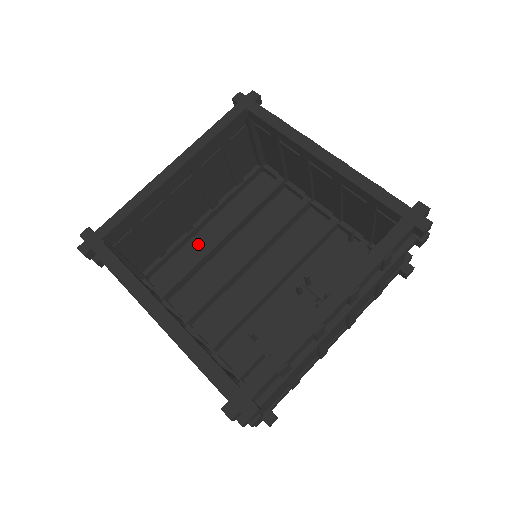
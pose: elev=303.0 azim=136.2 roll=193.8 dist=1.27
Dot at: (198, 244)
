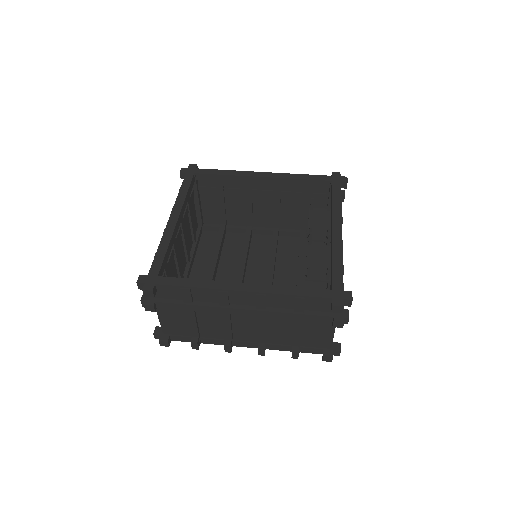
Dot at: occluded
